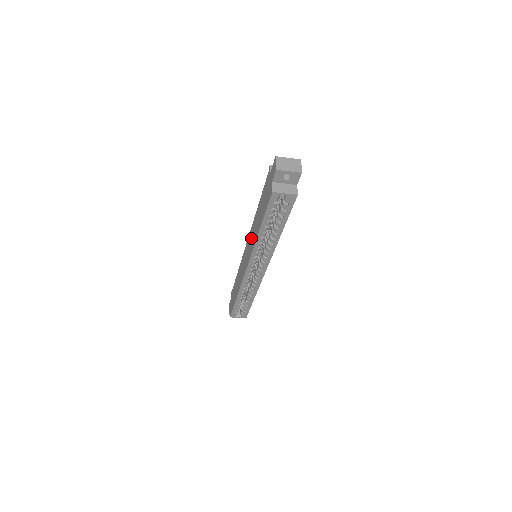
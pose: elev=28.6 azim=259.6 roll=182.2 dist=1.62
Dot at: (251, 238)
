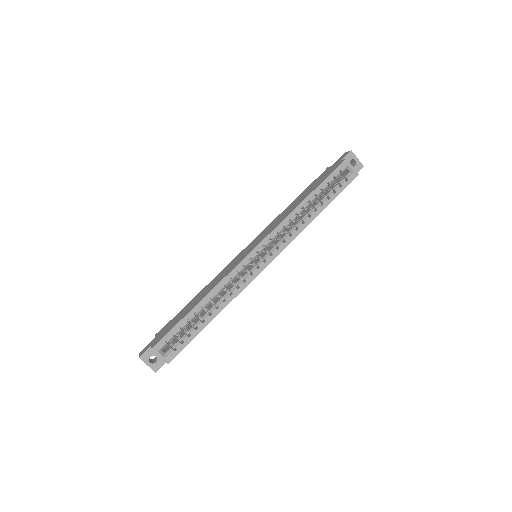
Dot at: (272, 225)
